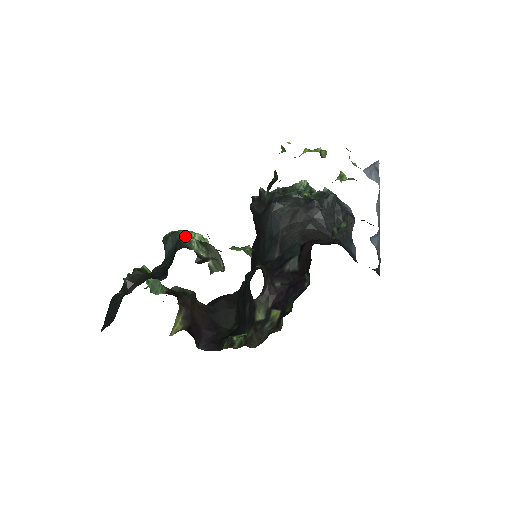
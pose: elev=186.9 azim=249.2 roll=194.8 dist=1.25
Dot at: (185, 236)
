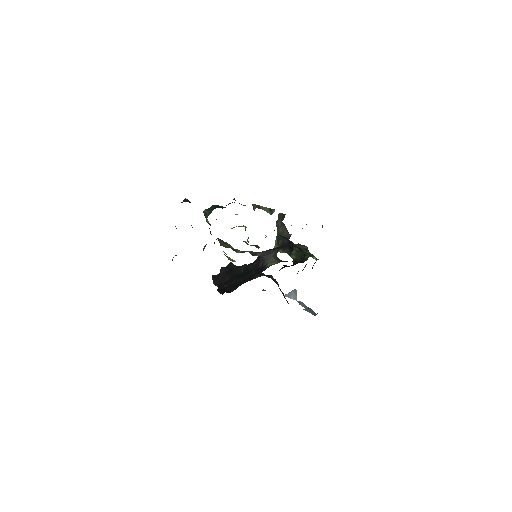
Dot at: occluded
